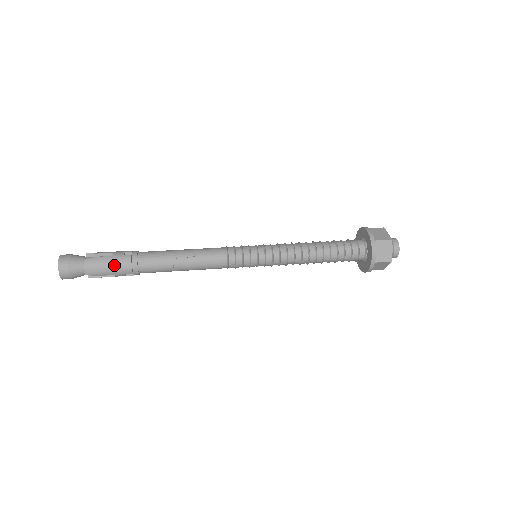
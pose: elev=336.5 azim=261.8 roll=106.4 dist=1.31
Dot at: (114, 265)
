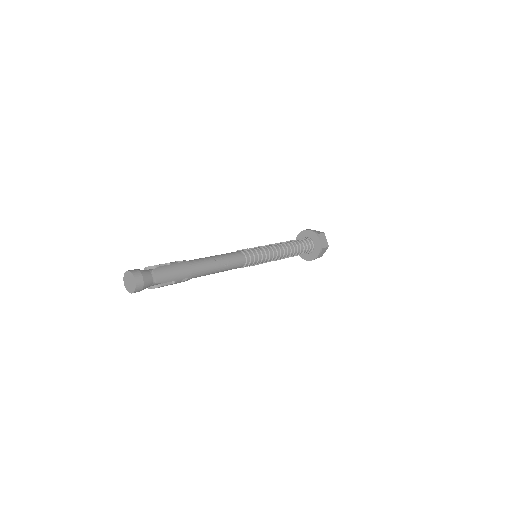
Dot at: (176, 270)
